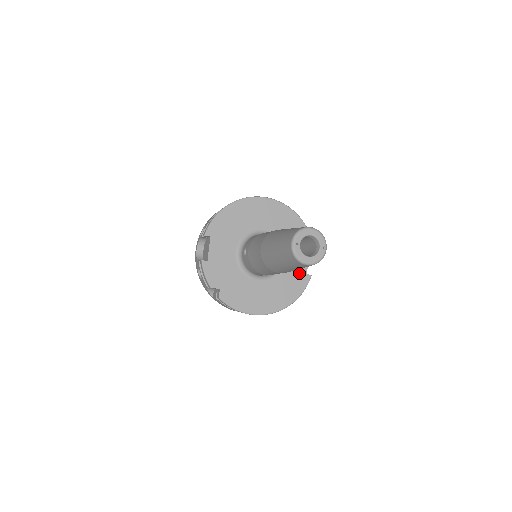
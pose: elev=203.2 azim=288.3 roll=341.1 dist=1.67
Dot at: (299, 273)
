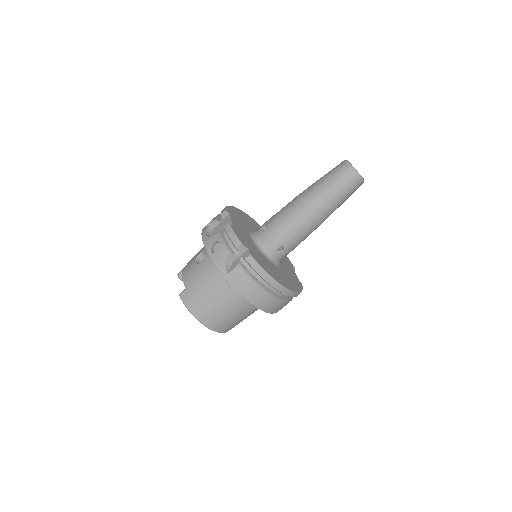
Dot at: (294, 276)
